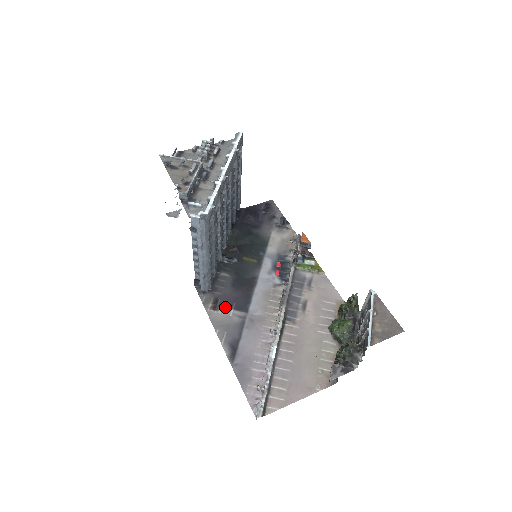
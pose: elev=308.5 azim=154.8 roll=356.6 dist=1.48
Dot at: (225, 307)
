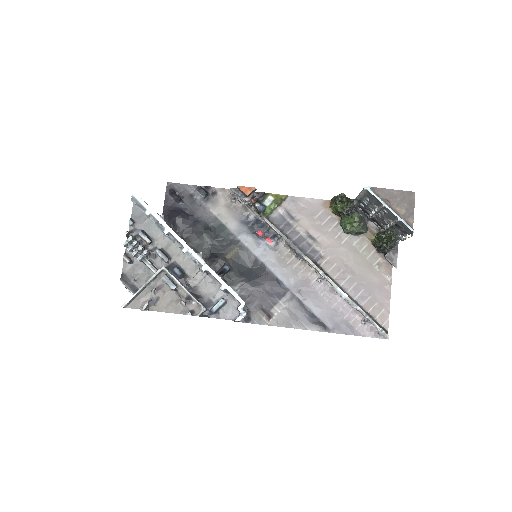
Dot at: (273, 306)
